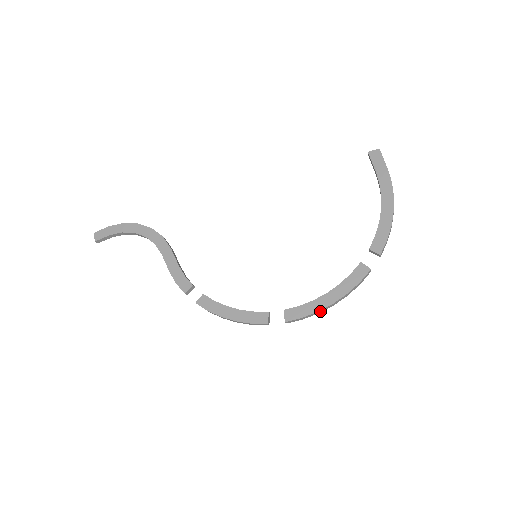
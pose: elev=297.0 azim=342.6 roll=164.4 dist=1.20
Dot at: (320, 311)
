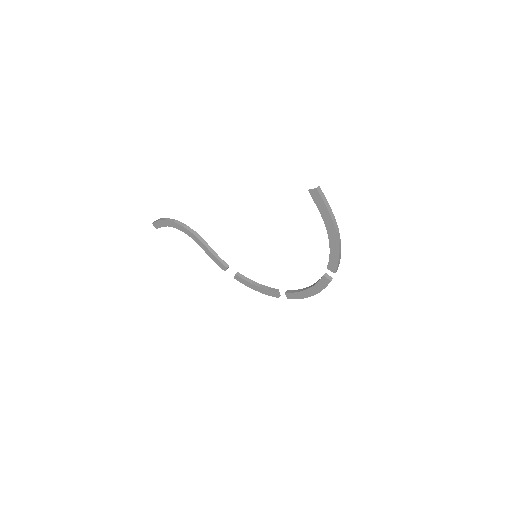
Dot at: (306, 296)
